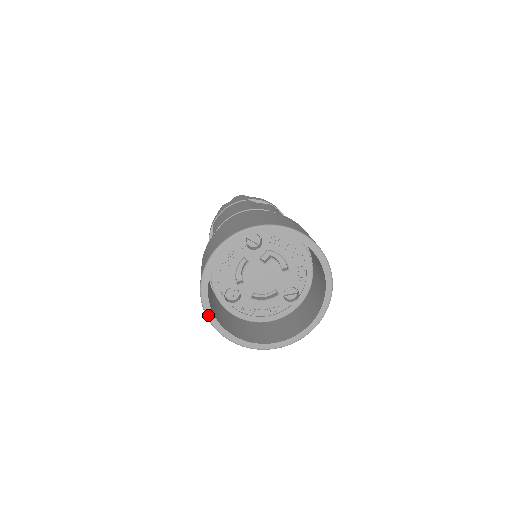
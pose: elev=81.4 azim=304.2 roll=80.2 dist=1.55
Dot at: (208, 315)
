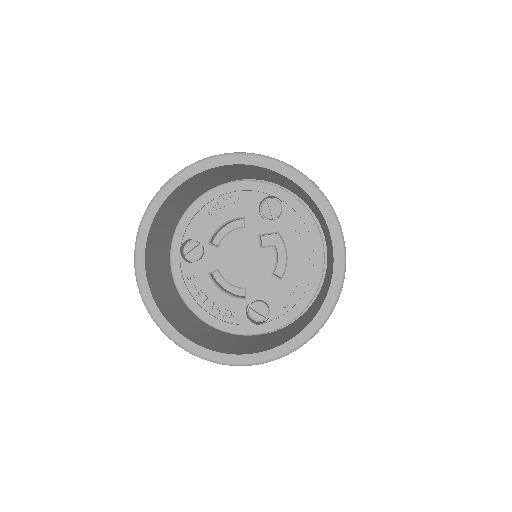
Dot at: (142, 227)
